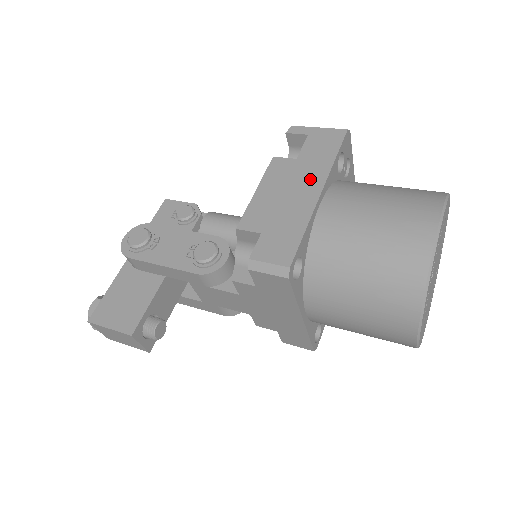
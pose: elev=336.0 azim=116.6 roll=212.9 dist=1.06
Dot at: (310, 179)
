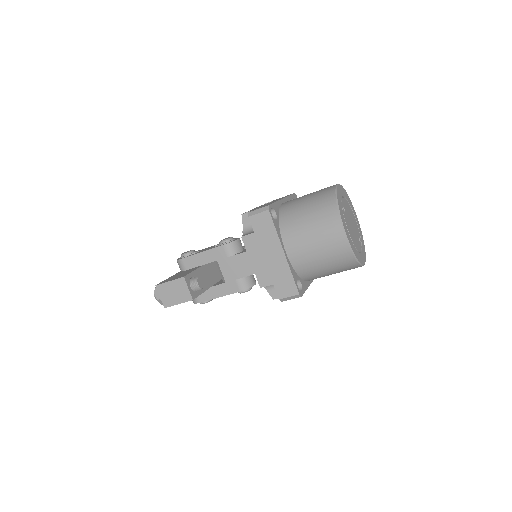
Dot at: occluded
